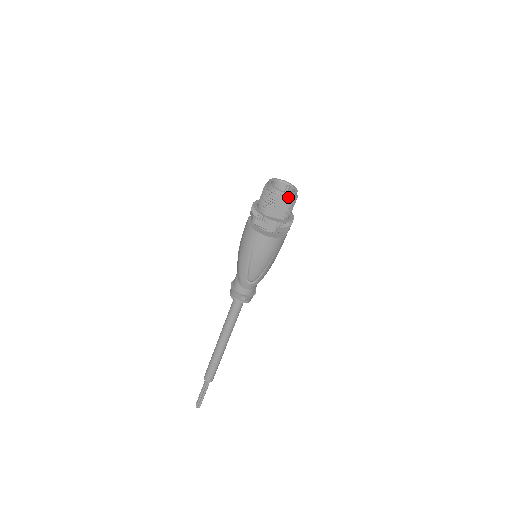
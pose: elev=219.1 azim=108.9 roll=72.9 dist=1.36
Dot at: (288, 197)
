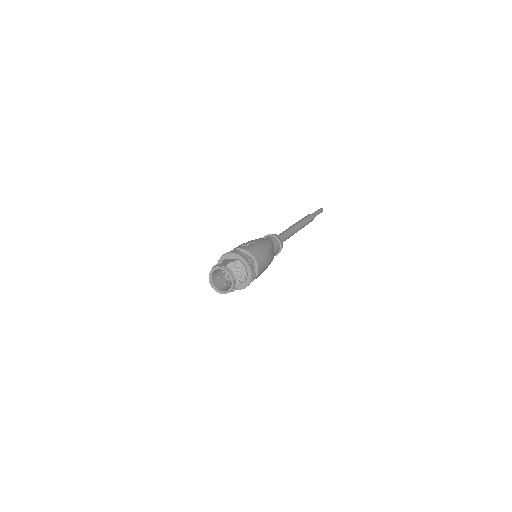
Dot at: (228, 292)
